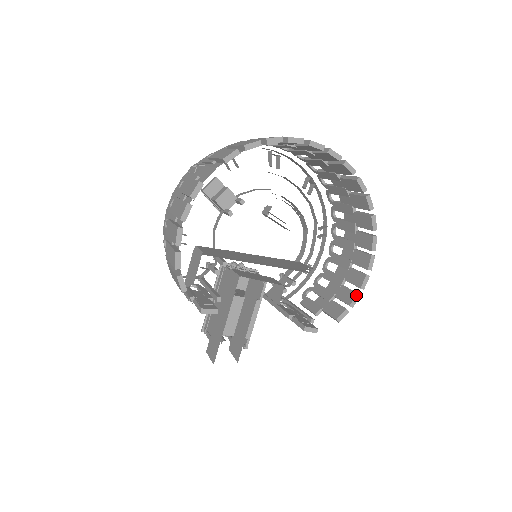
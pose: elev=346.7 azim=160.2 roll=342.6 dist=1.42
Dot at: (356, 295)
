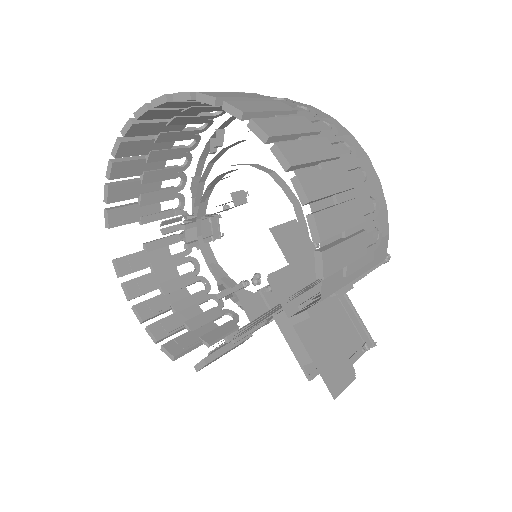
Dot at: (307, 220)
